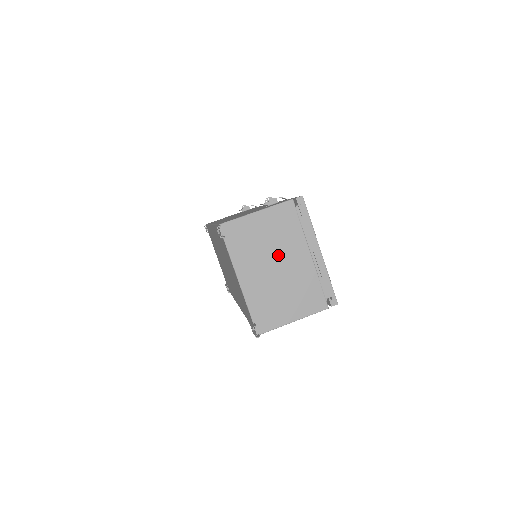
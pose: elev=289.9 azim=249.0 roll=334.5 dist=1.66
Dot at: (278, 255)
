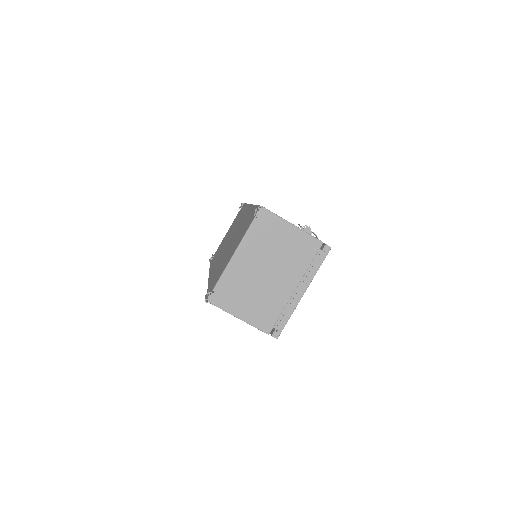
Dot at: (276, 266)
